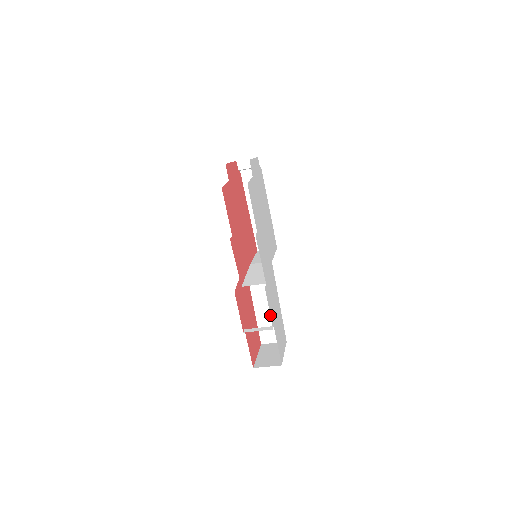
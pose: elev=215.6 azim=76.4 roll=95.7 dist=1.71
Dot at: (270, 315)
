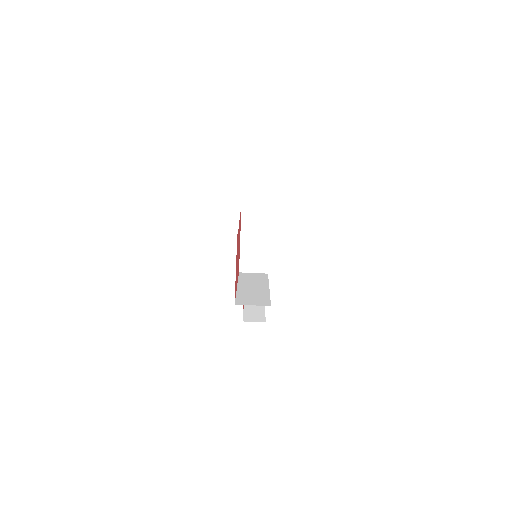
Dot at: occluded
